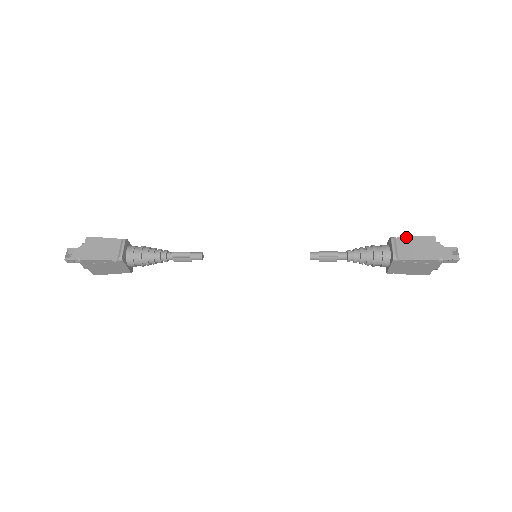
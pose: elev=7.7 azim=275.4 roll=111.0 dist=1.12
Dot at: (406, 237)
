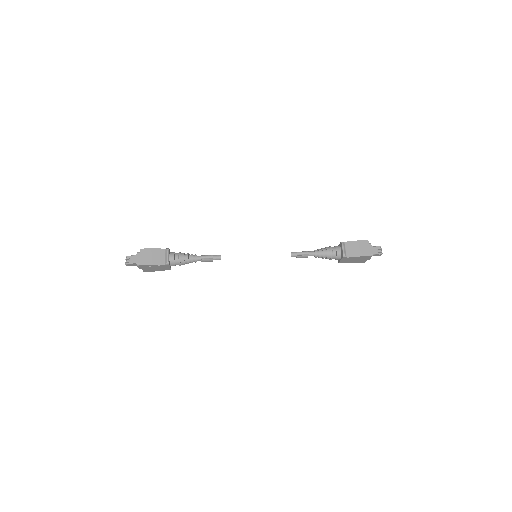
Dot at: (351, 241)
